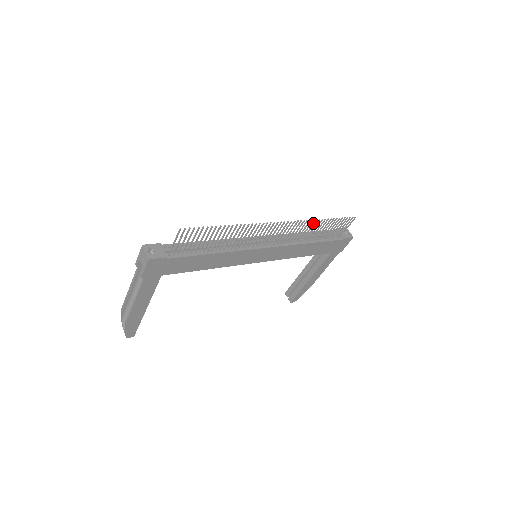
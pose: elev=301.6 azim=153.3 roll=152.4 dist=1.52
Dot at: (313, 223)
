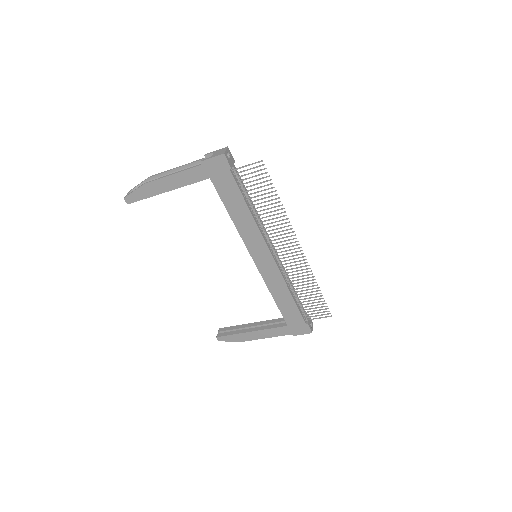
Dot at: occluded
